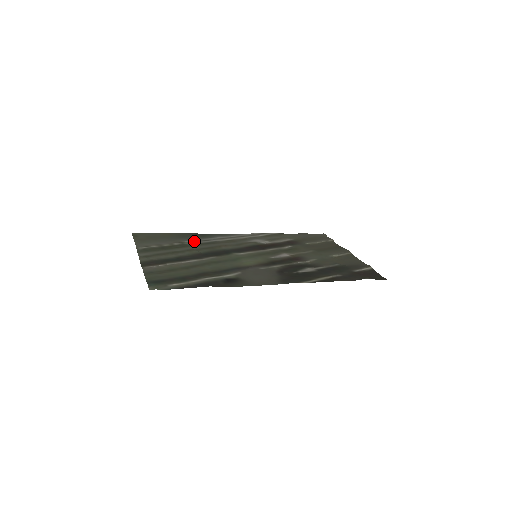
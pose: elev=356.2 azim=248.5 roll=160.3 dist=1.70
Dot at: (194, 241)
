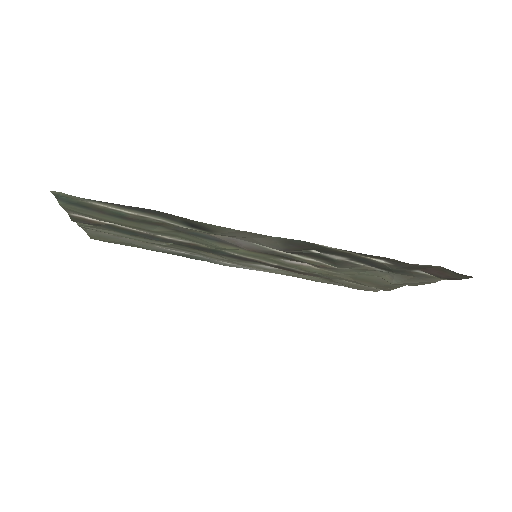
Dot at: (172, 249)
